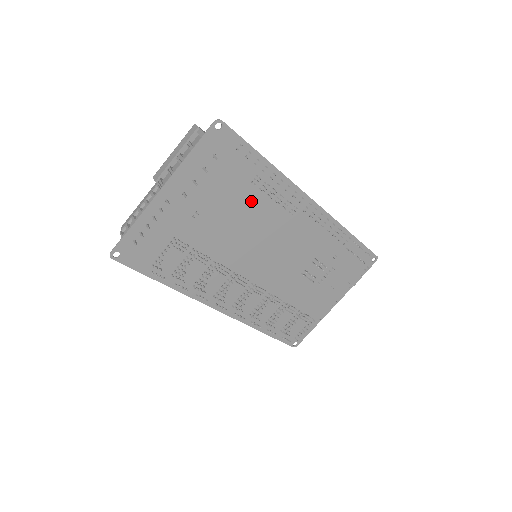
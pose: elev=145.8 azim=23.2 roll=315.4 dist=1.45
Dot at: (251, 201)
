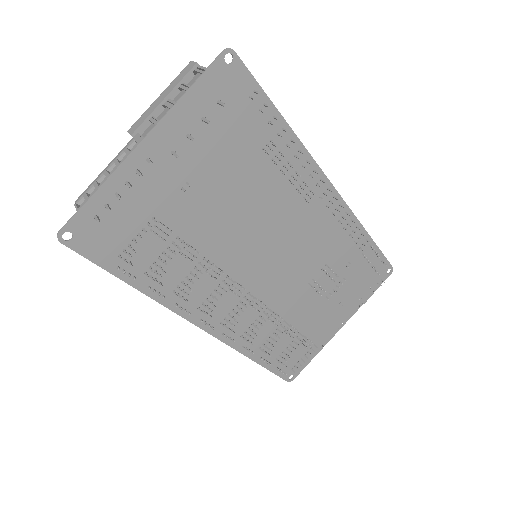
Dot at: (259, 176)
